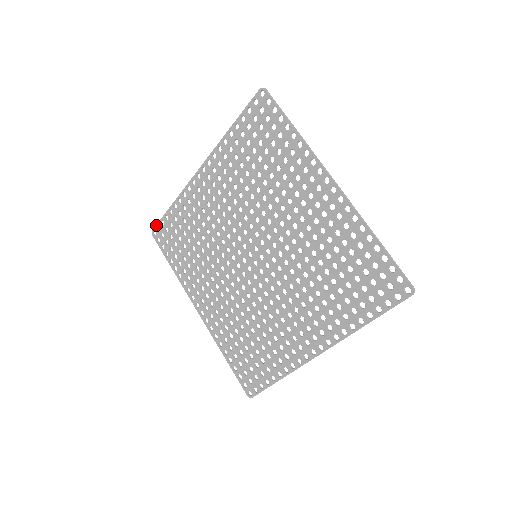
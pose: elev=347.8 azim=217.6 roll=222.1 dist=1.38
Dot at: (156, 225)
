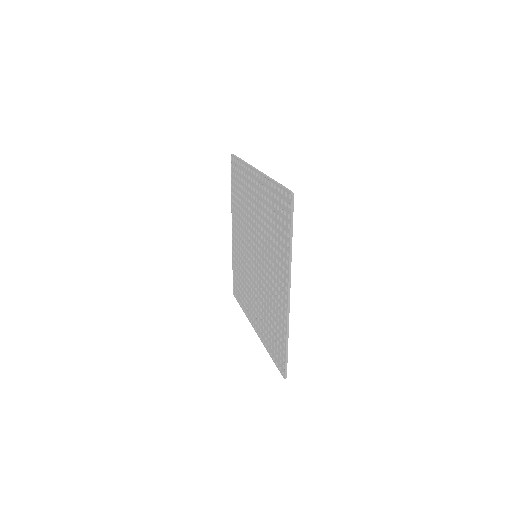
Dot at: (233, 286)
